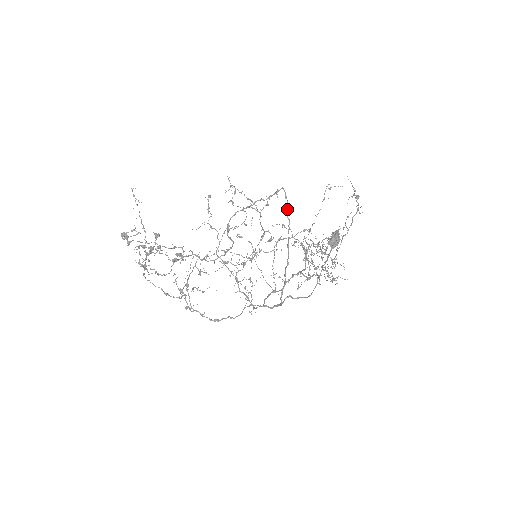
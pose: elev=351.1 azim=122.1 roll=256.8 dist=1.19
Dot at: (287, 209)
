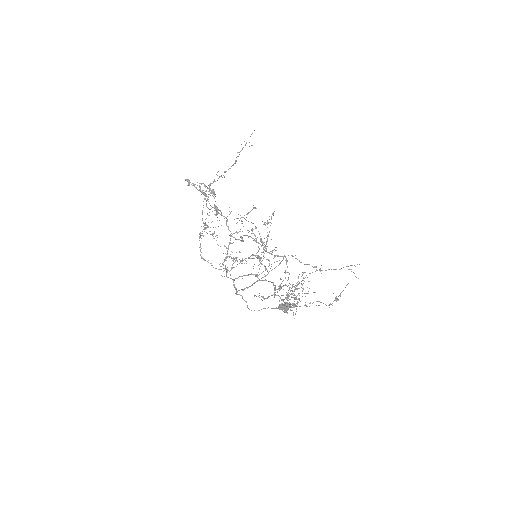
Dot at: (274, 268)
